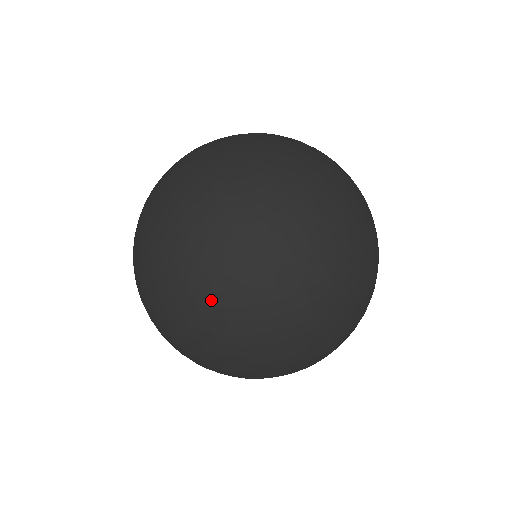
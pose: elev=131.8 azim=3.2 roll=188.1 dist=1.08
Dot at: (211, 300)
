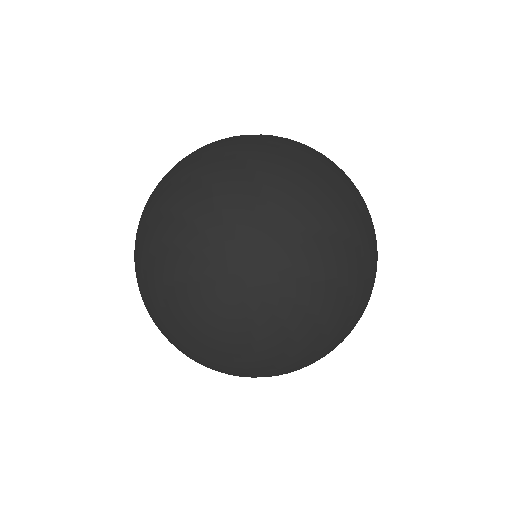
Dot at: (285, 373)
